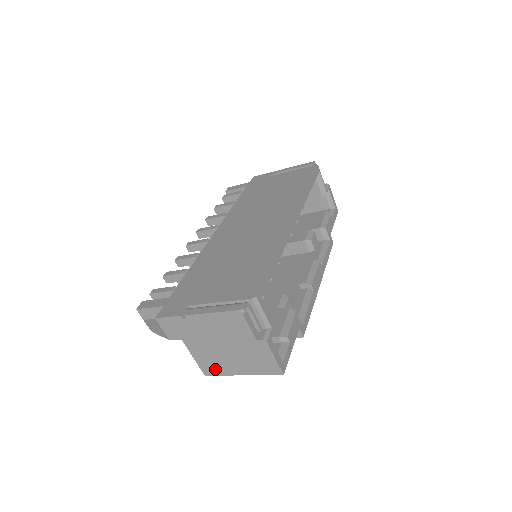
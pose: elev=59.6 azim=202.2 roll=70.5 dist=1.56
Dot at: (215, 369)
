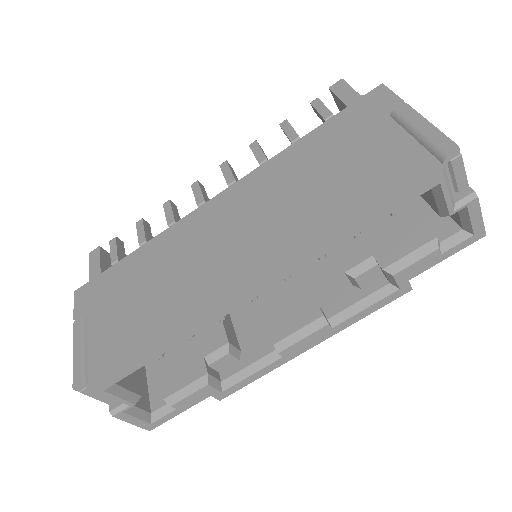
Dot at: occluded
